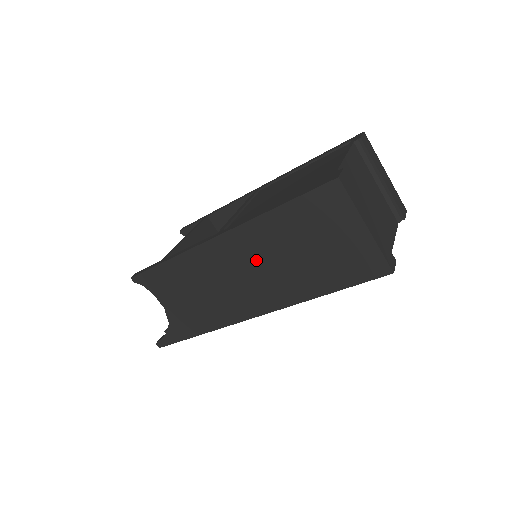
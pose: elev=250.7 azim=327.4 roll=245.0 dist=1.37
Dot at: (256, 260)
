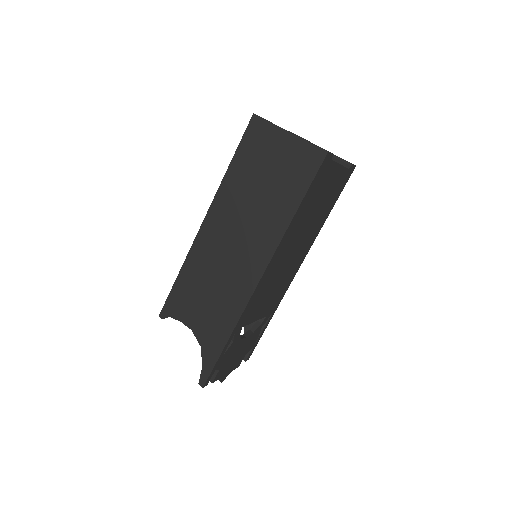
Dot at: (236, 220)
